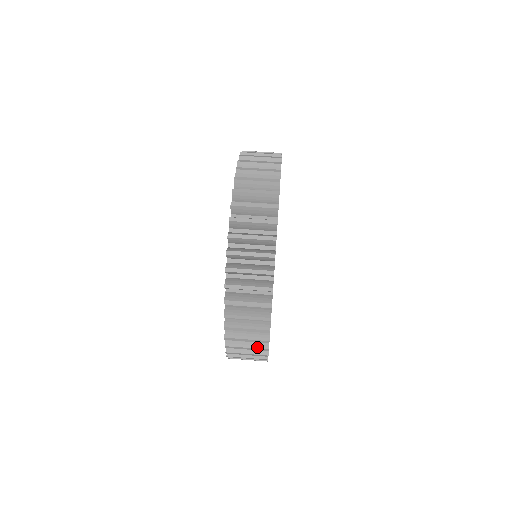
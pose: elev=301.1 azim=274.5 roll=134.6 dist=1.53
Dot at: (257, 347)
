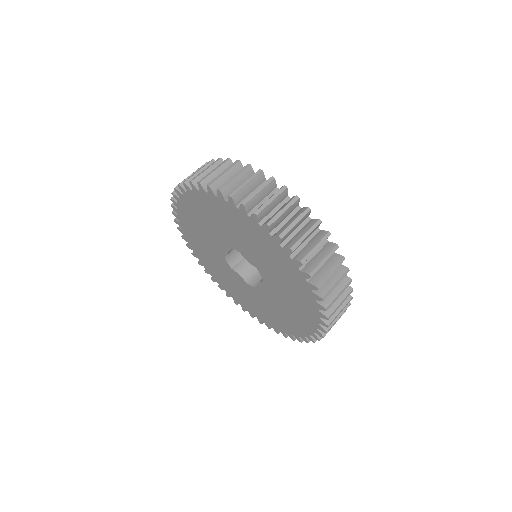
Dot at: (335, 264)
